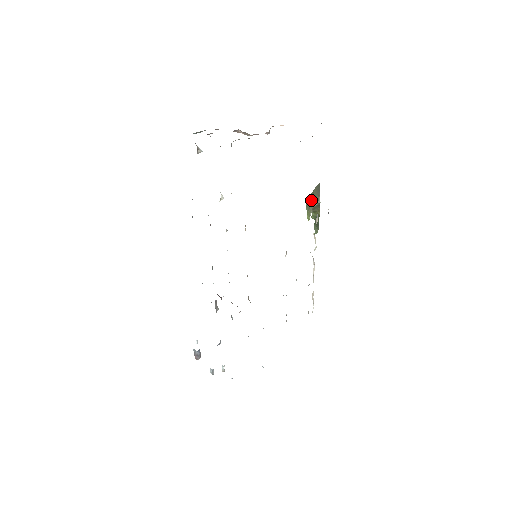
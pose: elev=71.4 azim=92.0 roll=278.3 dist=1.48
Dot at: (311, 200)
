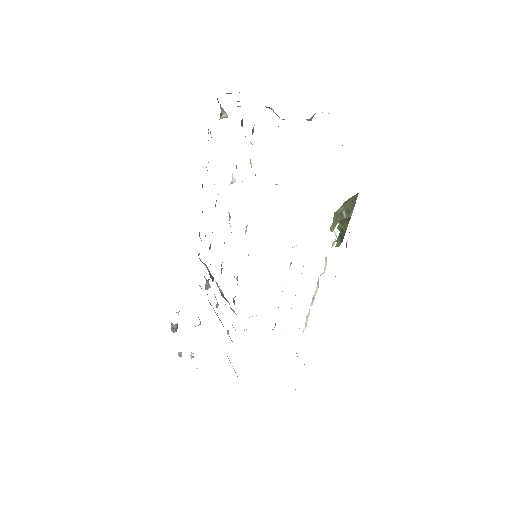
Dot at: (342, 210)
